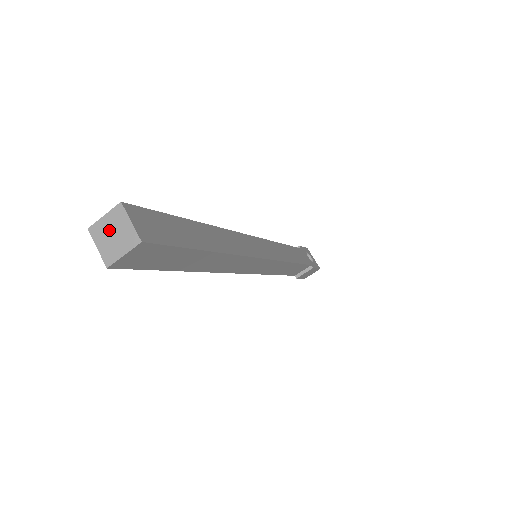
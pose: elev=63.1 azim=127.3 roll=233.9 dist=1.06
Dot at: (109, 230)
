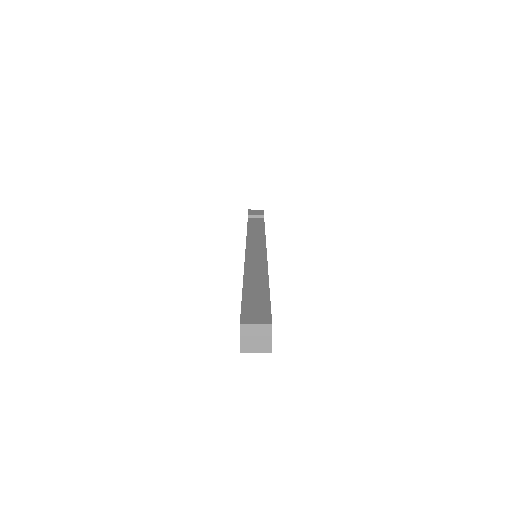
Dot at: (254, 334)
